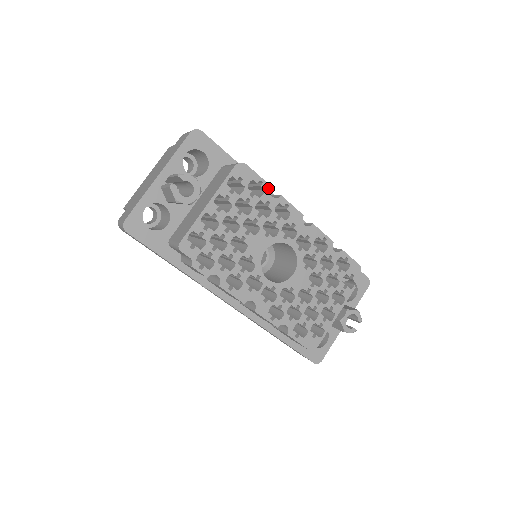
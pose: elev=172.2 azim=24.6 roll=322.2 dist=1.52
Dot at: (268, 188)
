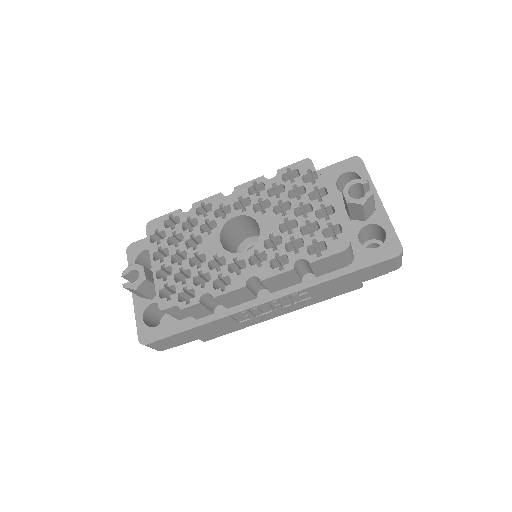
Dot at: (179, 212)
